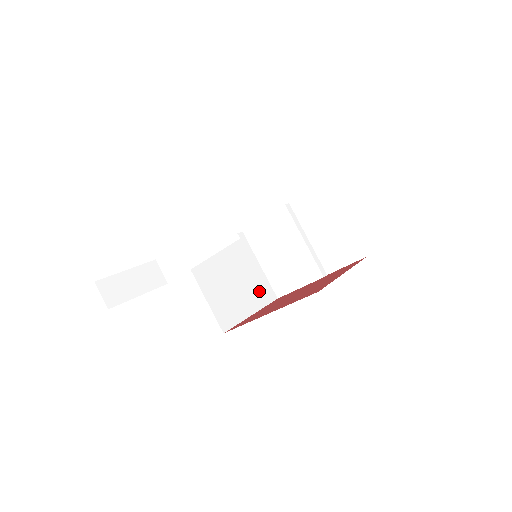
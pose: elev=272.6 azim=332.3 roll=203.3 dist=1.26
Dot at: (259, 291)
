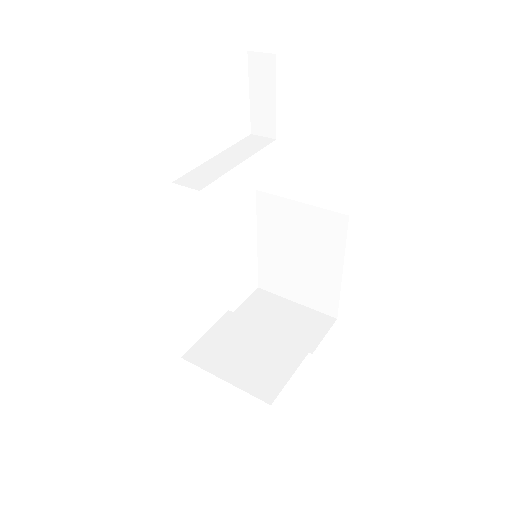
Dot at: occluded
